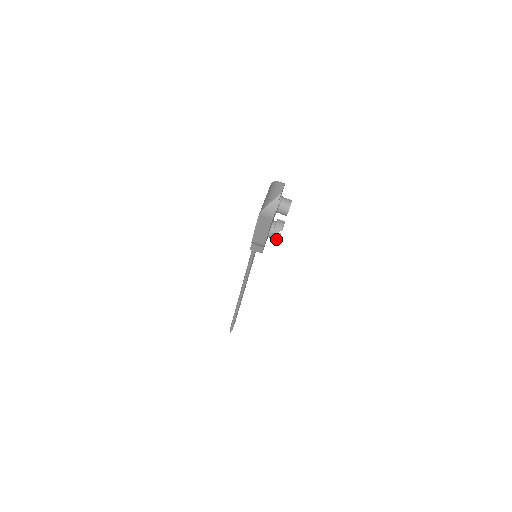
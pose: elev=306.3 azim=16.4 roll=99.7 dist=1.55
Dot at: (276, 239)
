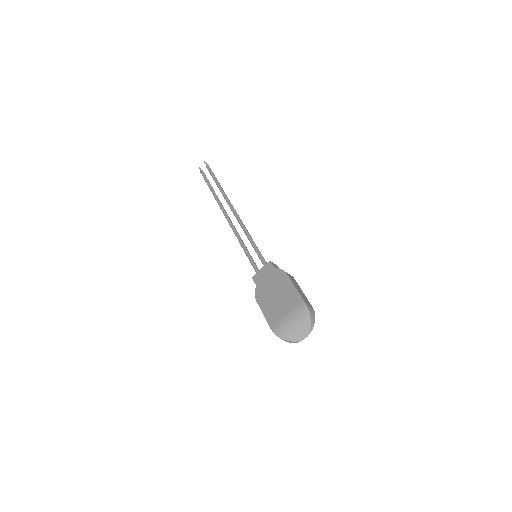
Dot at: occluded
